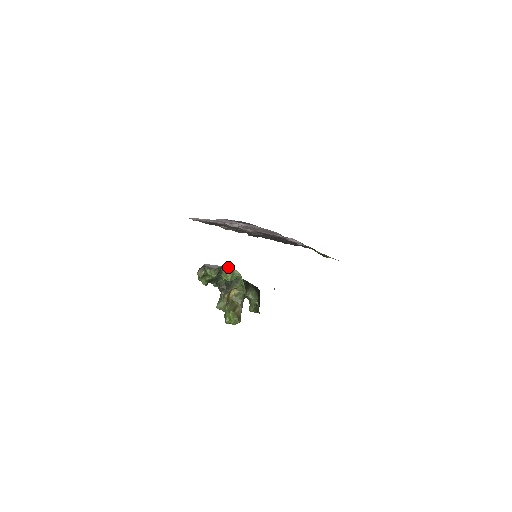
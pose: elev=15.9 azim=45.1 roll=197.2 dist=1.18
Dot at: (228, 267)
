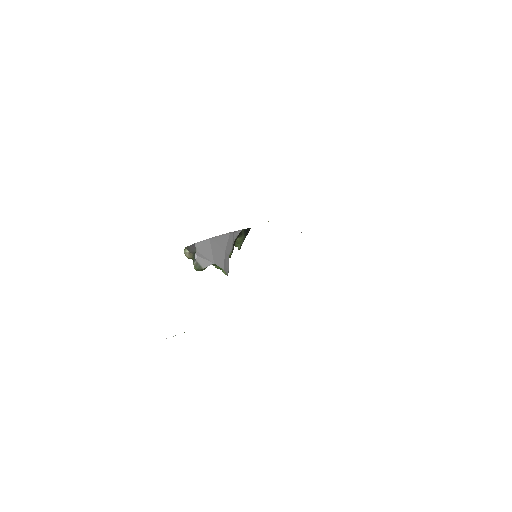
Dot at: (219, 266)
